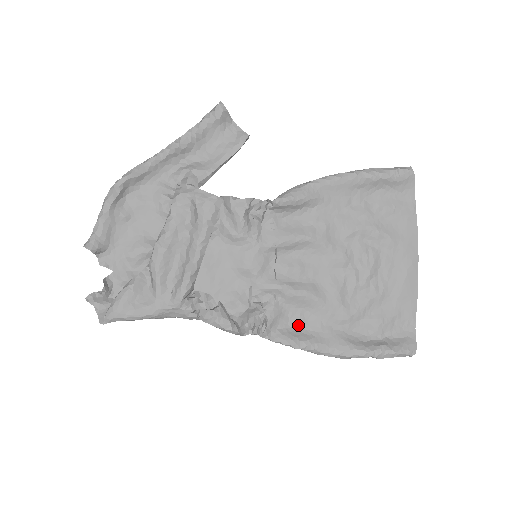
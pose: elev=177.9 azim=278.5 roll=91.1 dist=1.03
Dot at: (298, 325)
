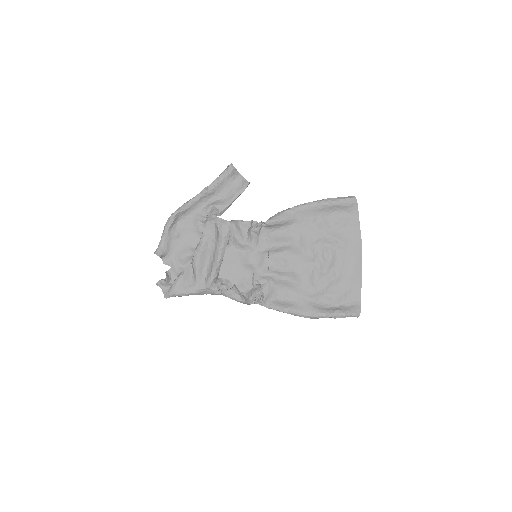
Dot at: (284, 298)
